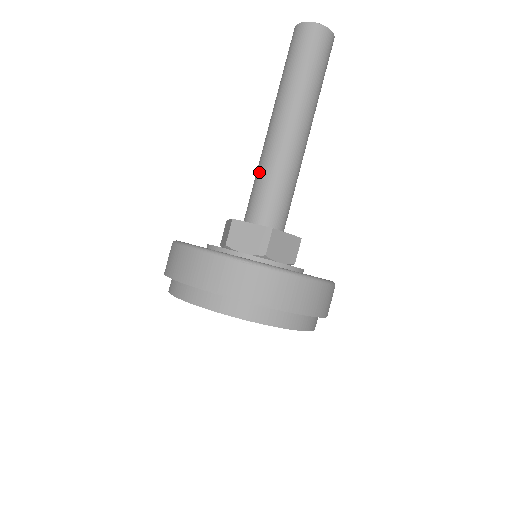
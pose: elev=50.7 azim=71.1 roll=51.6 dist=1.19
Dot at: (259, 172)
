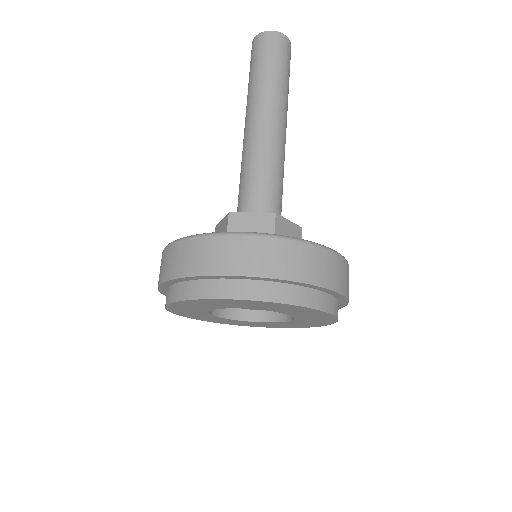
Dot at: occluded
